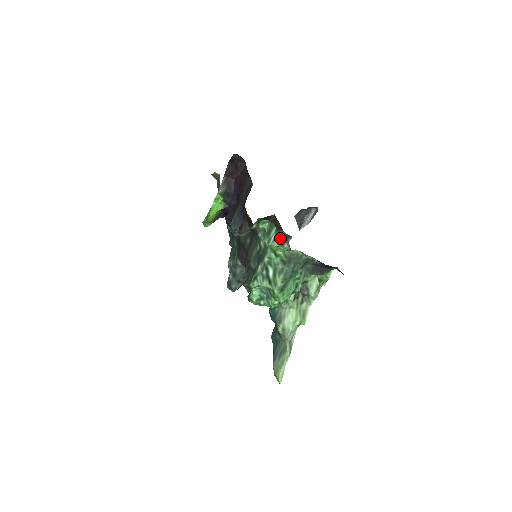
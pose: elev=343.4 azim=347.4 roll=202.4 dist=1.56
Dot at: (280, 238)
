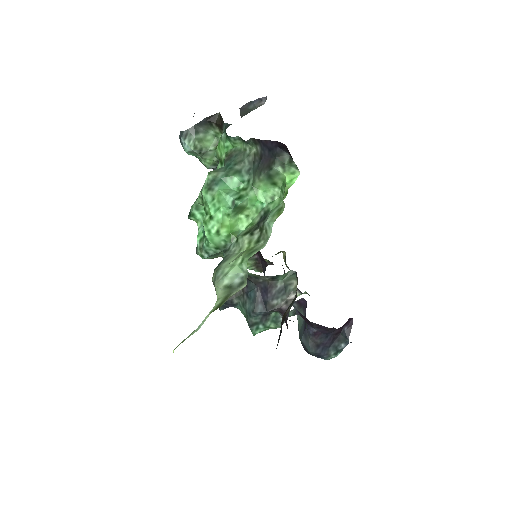
Dot at: occluded
